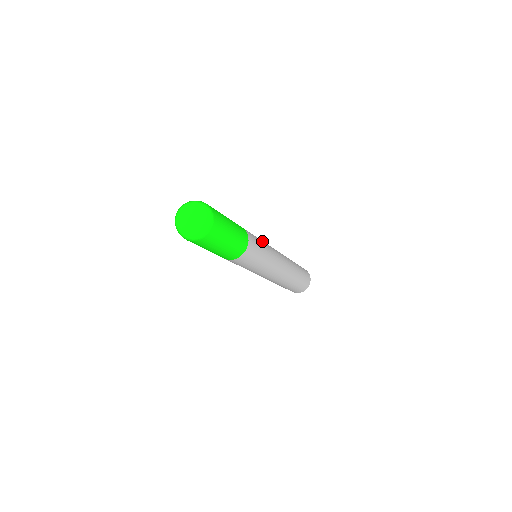
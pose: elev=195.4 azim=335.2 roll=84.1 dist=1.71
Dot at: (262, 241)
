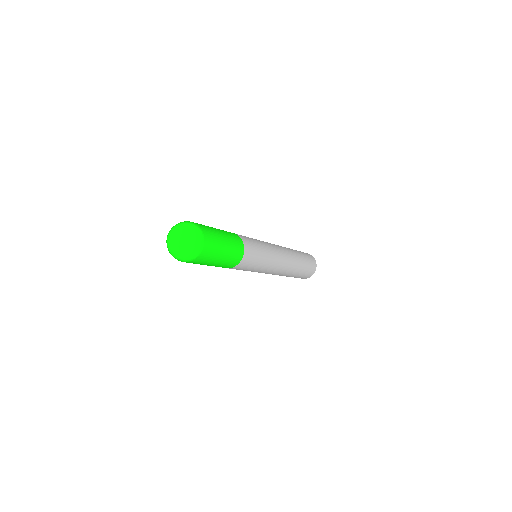
Dot at: (264, 257)
